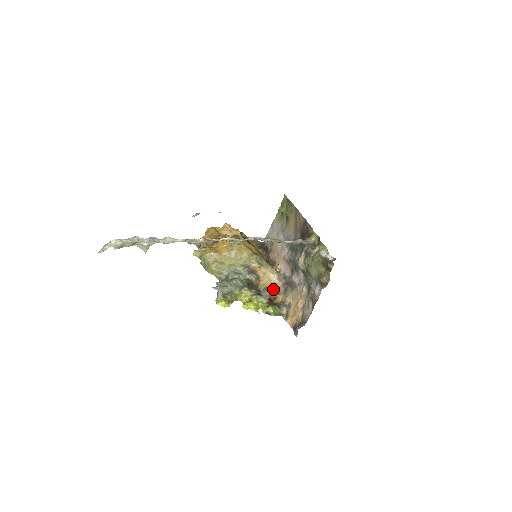
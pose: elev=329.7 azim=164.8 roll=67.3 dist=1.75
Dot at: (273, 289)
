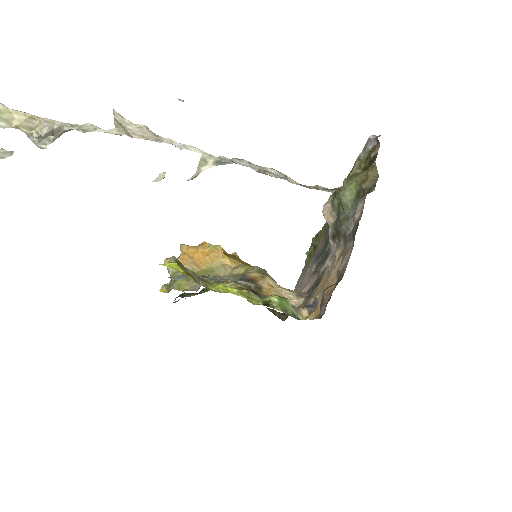
Dot at: occluded
